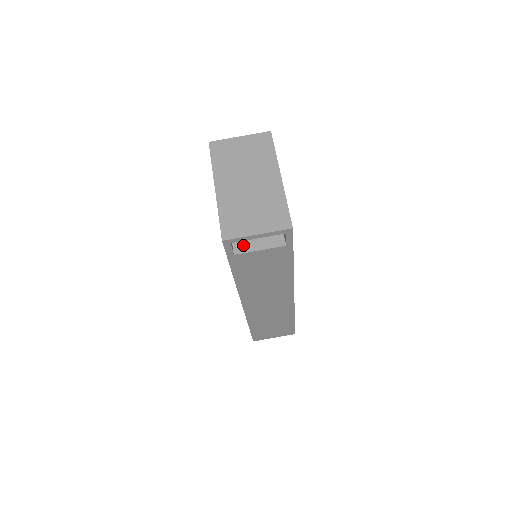
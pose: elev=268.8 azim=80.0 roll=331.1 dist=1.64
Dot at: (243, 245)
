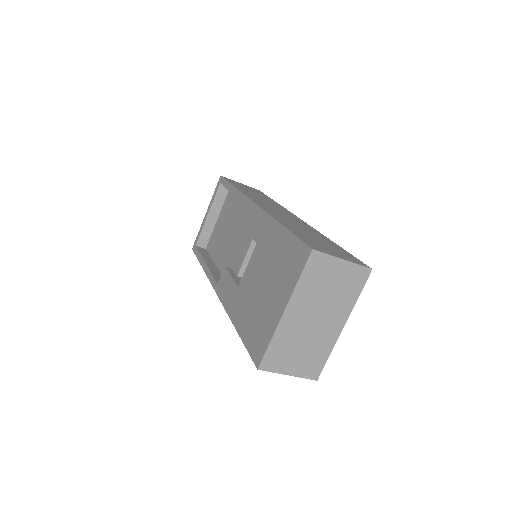
Dot at: occluded
